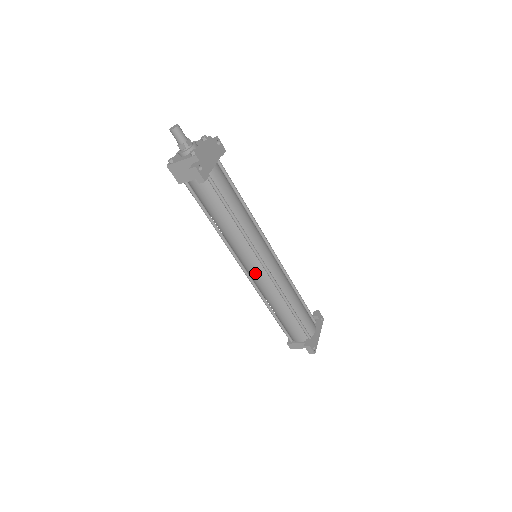
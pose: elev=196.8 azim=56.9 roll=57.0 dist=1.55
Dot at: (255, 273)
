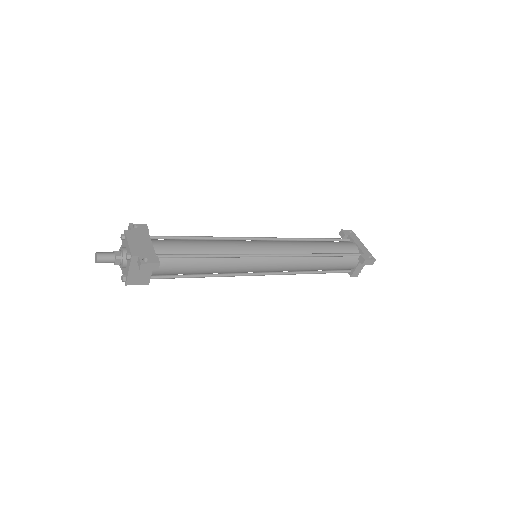
Dot at: (270, 267)
